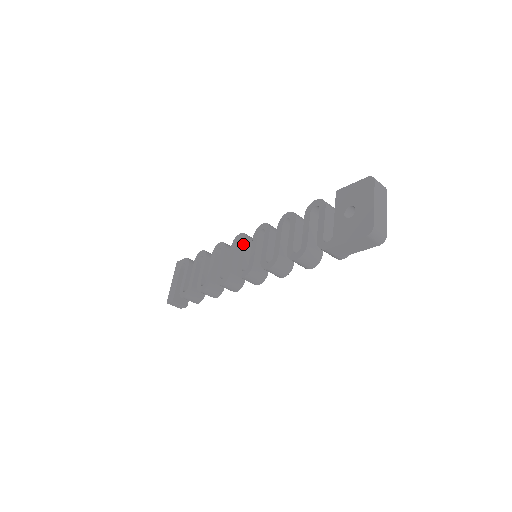
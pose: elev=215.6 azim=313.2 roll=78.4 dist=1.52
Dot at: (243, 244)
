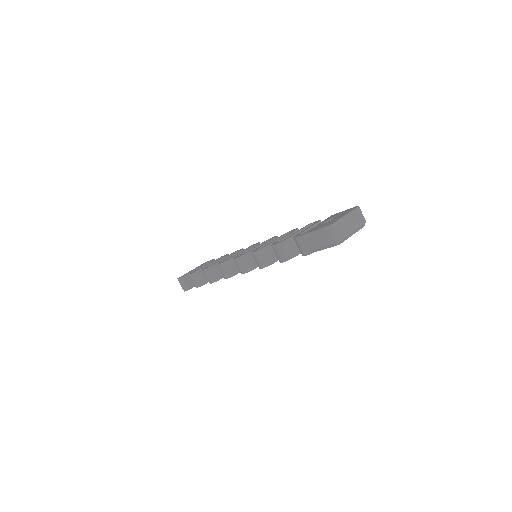
Dot at: (253, 246)
